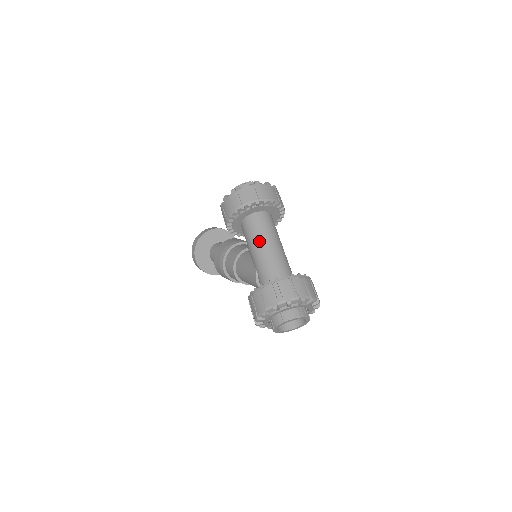
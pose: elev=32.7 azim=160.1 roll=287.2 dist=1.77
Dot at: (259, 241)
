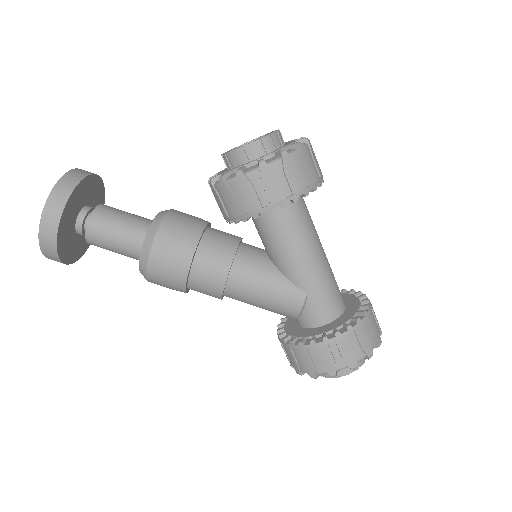
Dot at: (313, 247)
